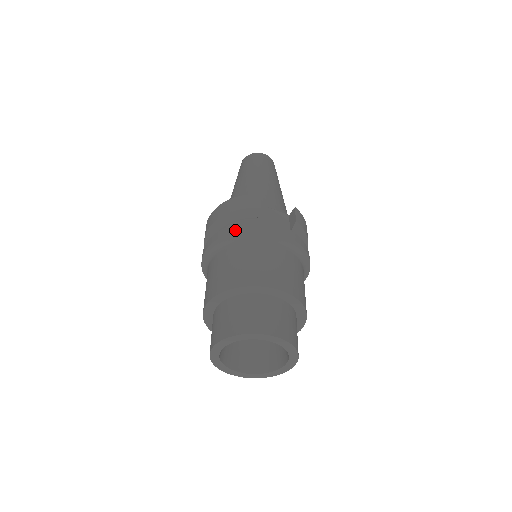
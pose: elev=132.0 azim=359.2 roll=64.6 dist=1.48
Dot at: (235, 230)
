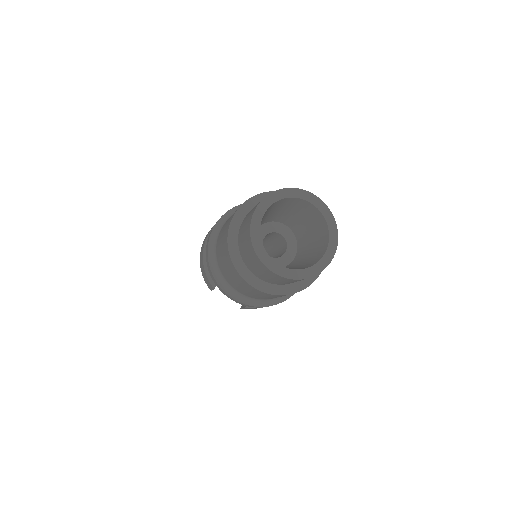
Dot at: occluded
